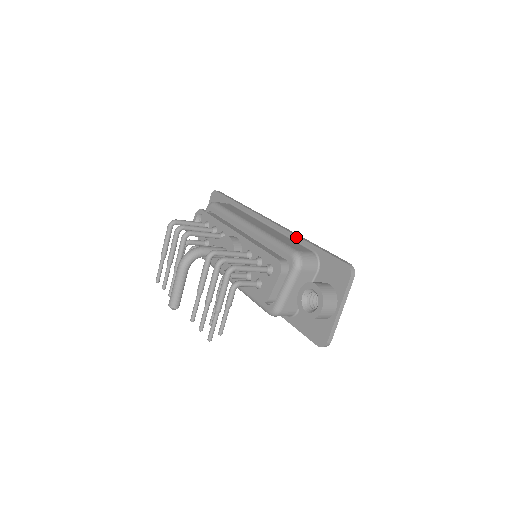
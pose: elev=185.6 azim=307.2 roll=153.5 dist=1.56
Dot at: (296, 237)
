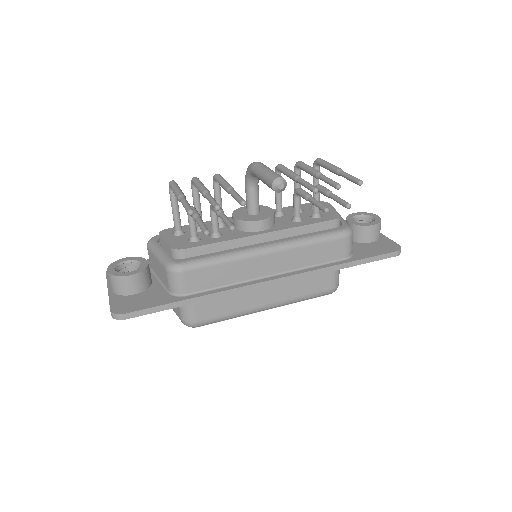
Dot at: occluded
